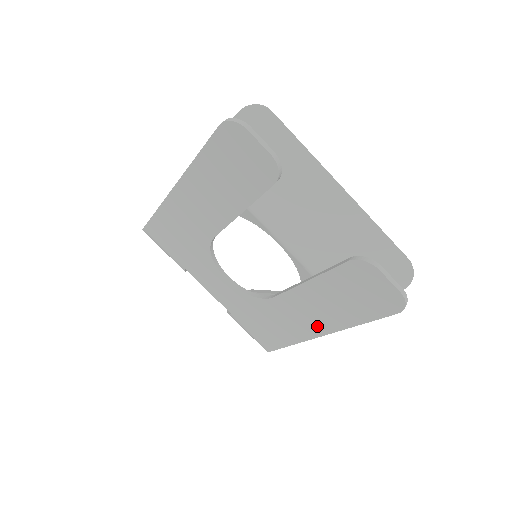
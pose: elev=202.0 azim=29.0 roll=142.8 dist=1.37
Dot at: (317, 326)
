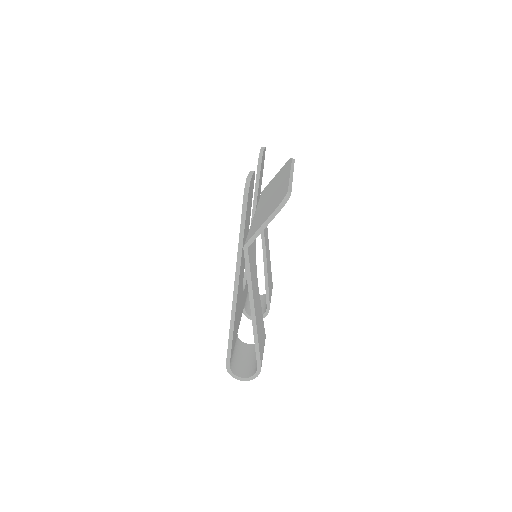
Dot at: occluded
